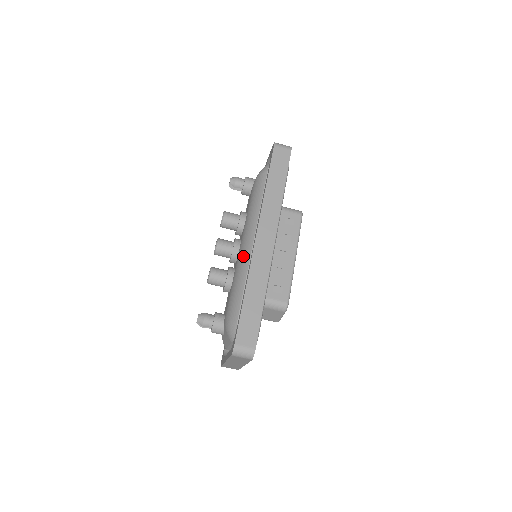
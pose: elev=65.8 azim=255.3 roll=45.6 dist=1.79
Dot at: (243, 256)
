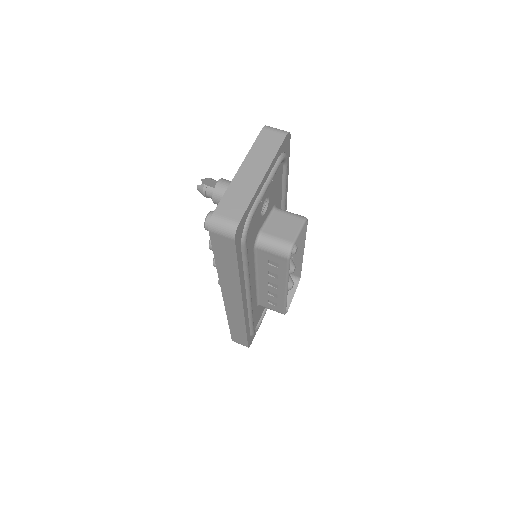
Dot at: occluded
